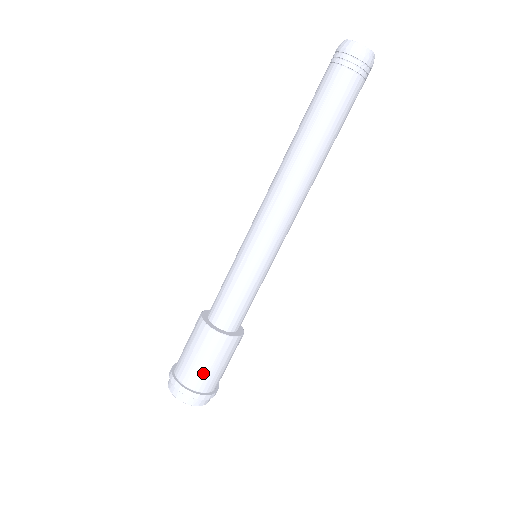
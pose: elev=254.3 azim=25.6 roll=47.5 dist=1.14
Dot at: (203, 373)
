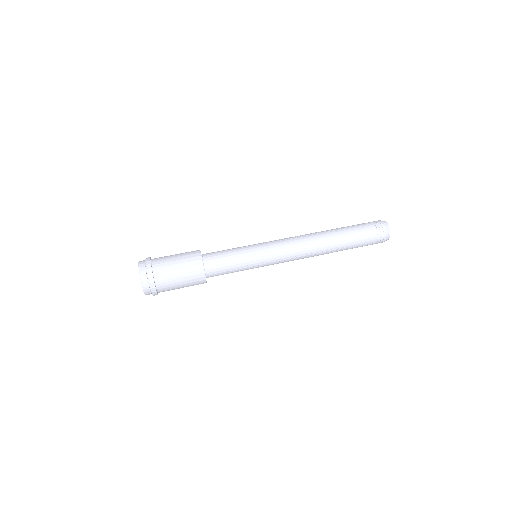
Dot at: (168, 263)
